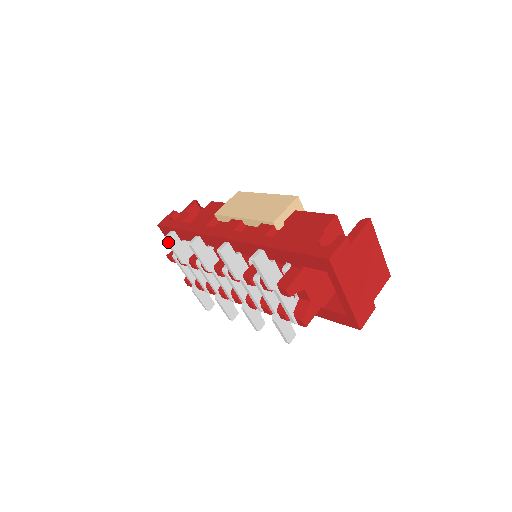
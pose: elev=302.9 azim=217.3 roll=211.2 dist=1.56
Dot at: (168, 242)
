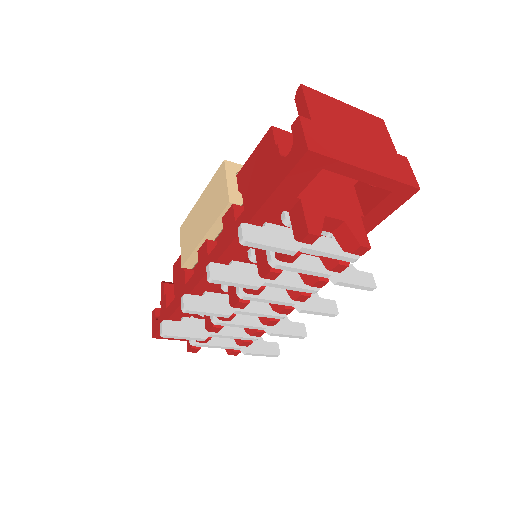
Dot at: (168, 335)
